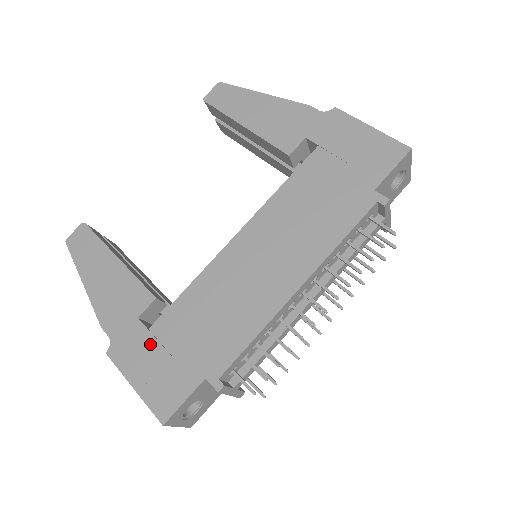
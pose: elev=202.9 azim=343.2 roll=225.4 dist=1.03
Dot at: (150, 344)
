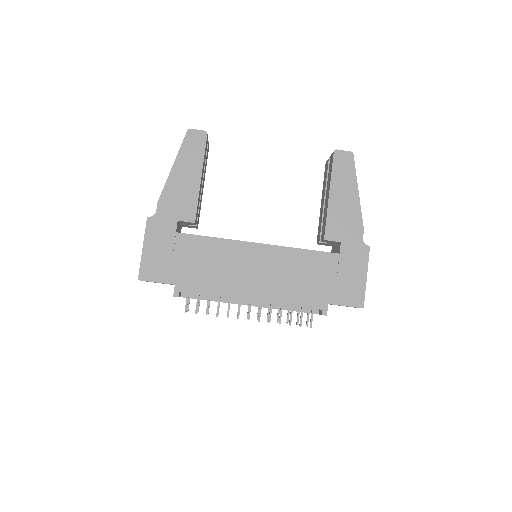
Dot at: (170, 240)
